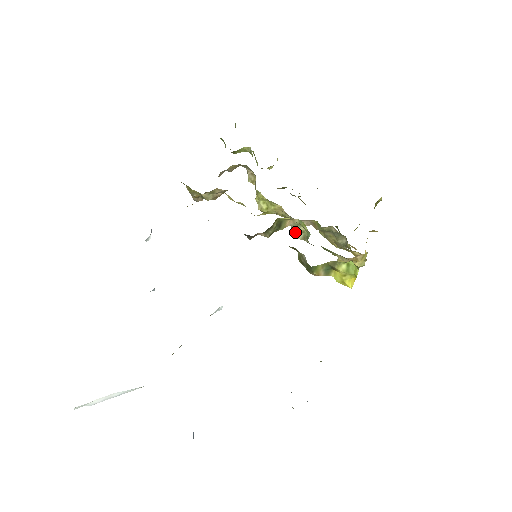
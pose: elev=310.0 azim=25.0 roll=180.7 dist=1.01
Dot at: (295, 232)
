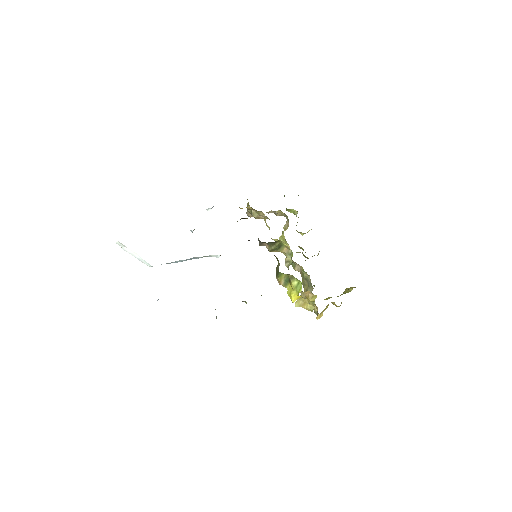
Dot at: (286, 259)
